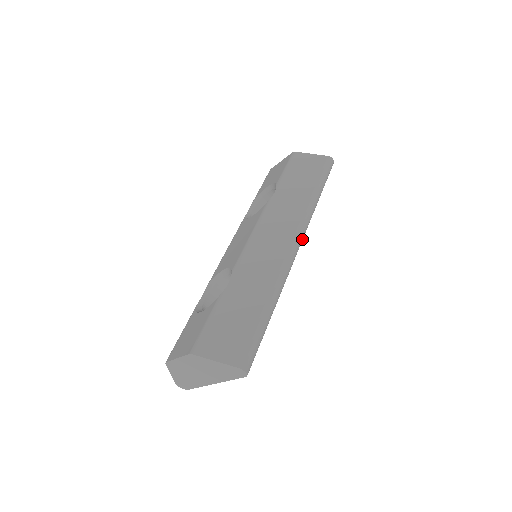
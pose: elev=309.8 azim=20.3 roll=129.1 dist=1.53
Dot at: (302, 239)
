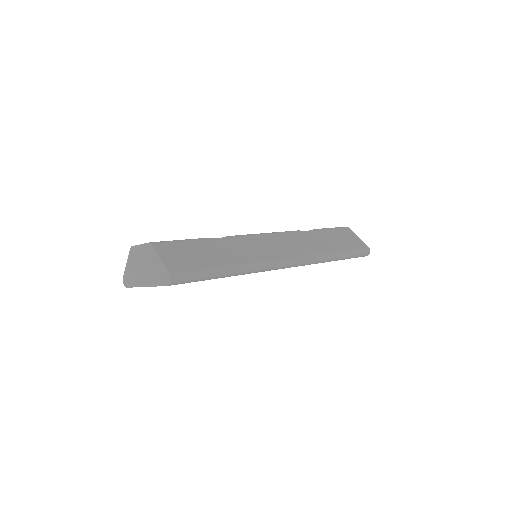
Dot at: (295, 265)
